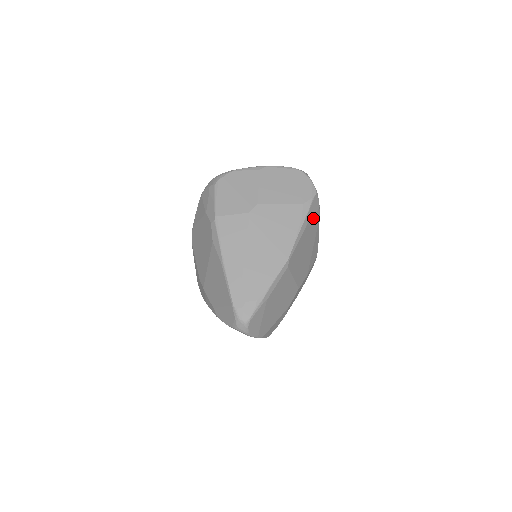
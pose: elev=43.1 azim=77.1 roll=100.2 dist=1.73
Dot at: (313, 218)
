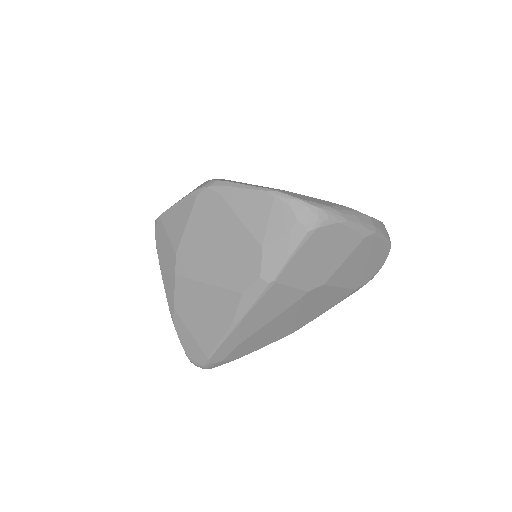
Dot at: occluded
